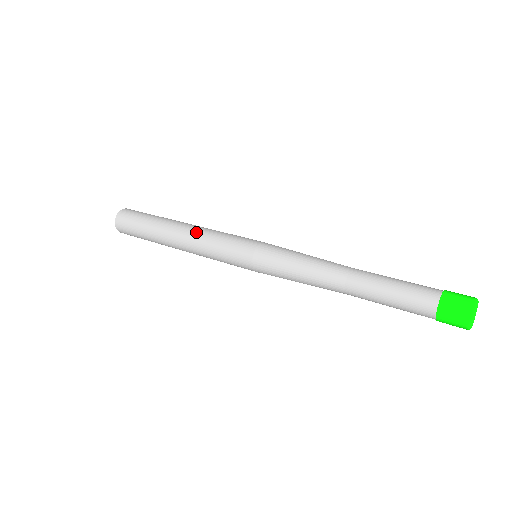
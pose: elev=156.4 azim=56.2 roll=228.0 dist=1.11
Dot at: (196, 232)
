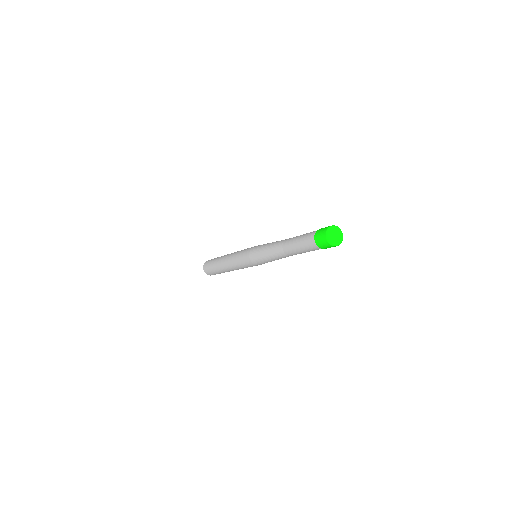
Dot at: (230, 256)
